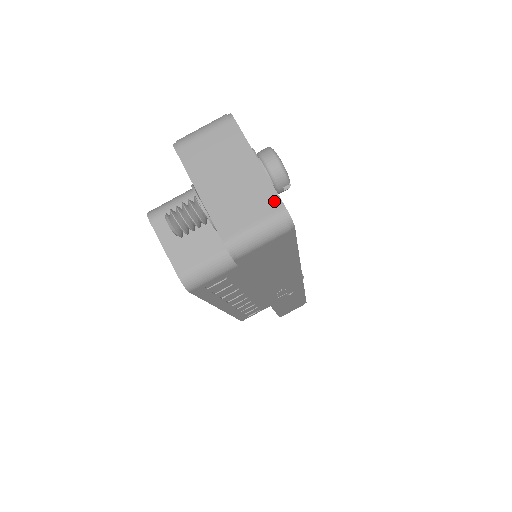
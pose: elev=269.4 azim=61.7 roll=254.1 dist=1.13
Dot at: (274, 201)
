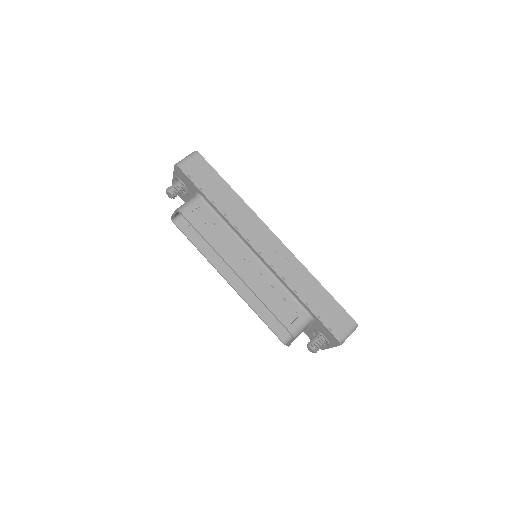
Dot at: occluded
